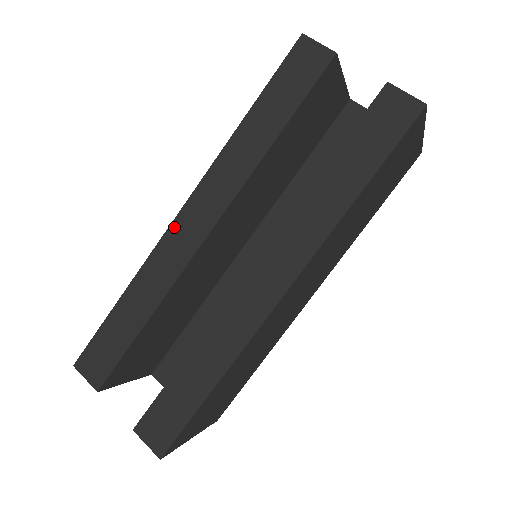
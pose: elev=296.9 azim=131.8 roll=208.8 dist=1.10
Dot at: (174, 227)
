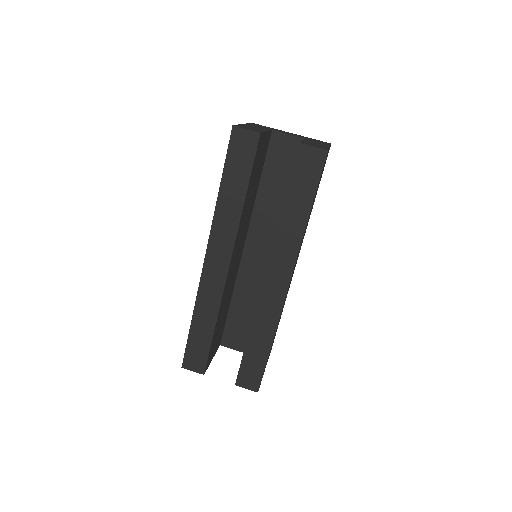
Dot at: (205, 270)
